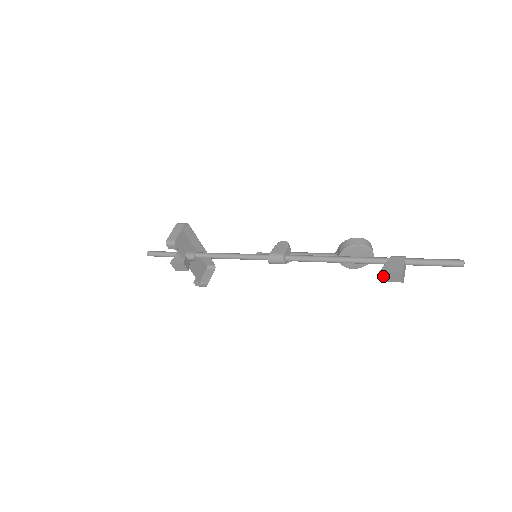
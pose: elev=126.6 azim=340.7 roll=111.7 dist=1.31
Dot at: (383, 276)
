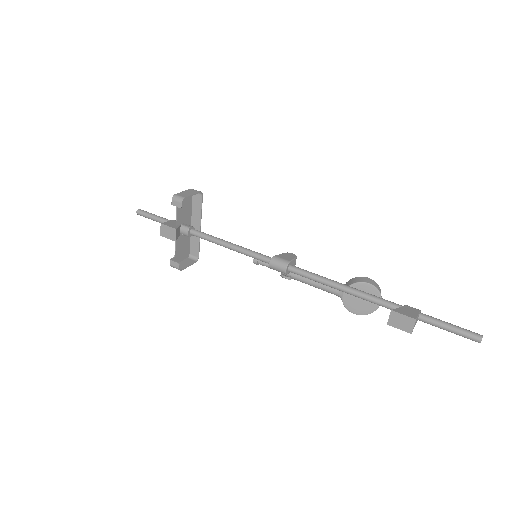
Dot at: (393, 318)
